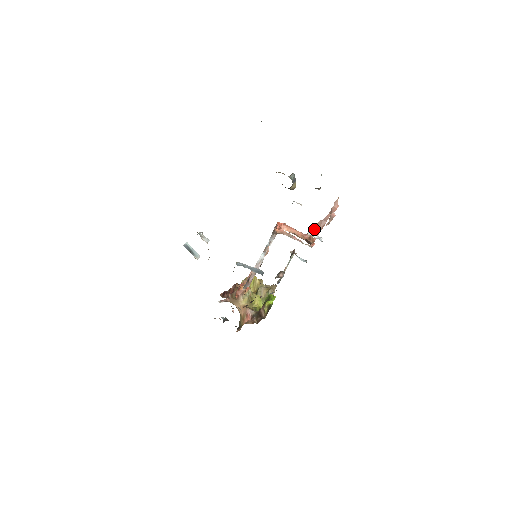
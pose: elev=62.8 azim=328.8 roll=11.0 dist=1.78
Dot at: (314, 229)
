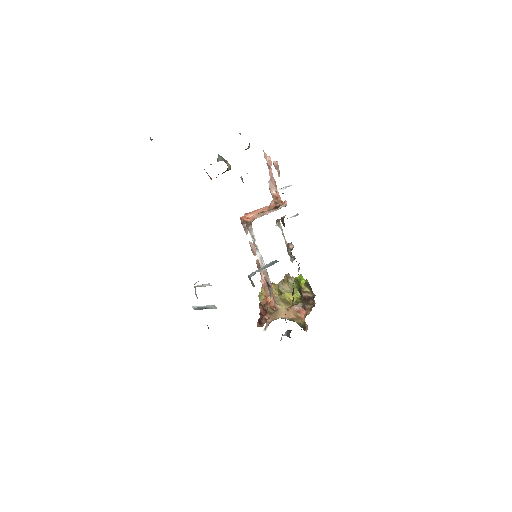
Dot at: (271, 194)
